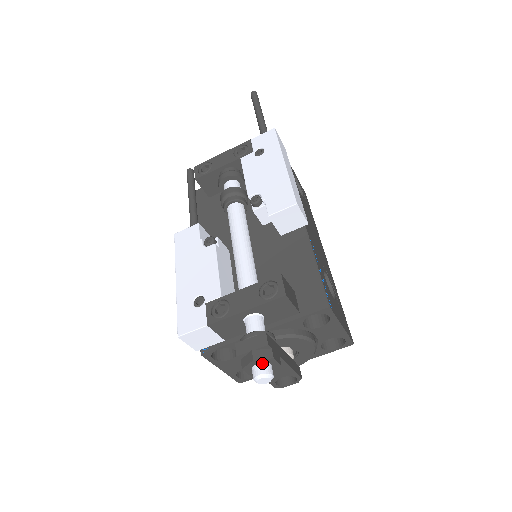
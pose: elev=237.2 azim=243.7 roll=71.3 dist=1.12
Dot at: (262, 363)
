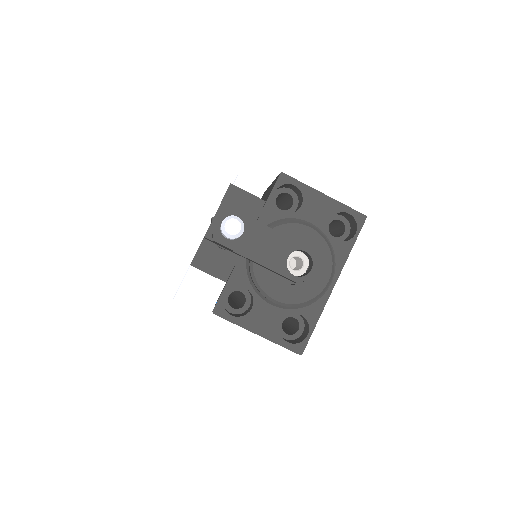
Dot at: occluded
